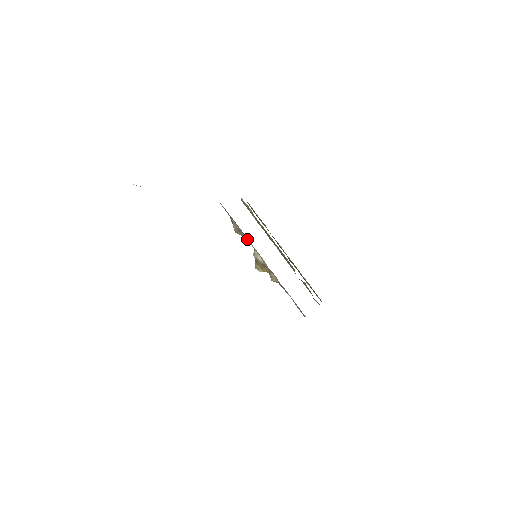
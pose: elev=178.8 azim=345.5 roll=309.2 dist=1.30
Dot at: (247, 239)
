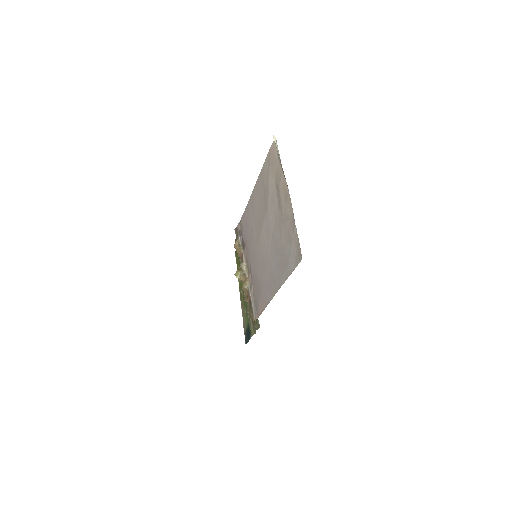
Dot at: (243, 253)
